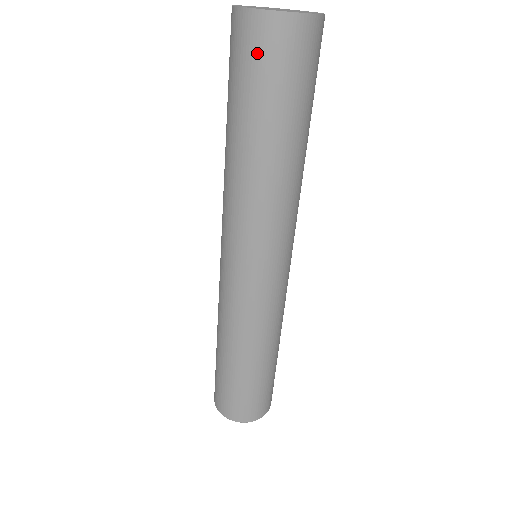
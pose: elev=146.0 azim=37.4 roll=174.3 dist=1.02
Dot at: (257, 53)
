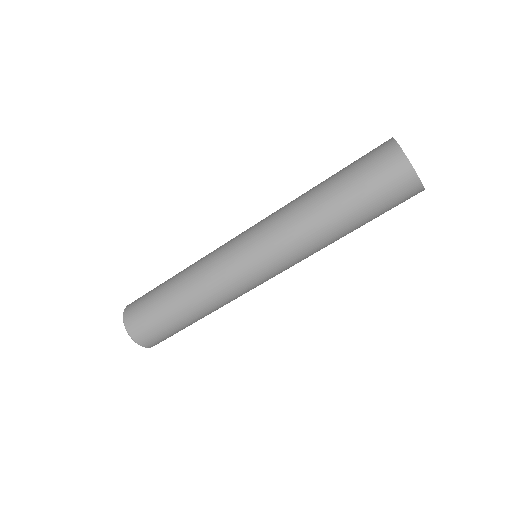
Dot at: (391, 183)
